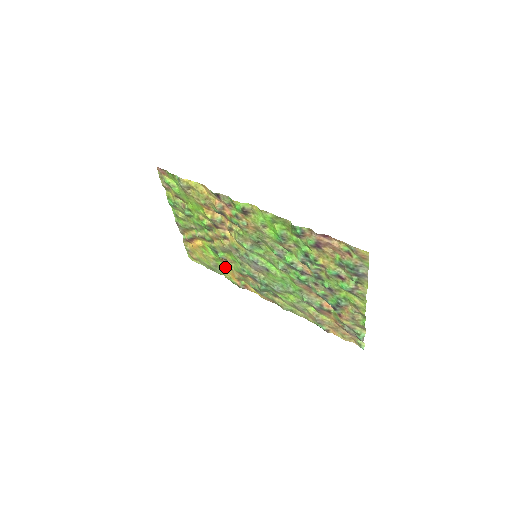
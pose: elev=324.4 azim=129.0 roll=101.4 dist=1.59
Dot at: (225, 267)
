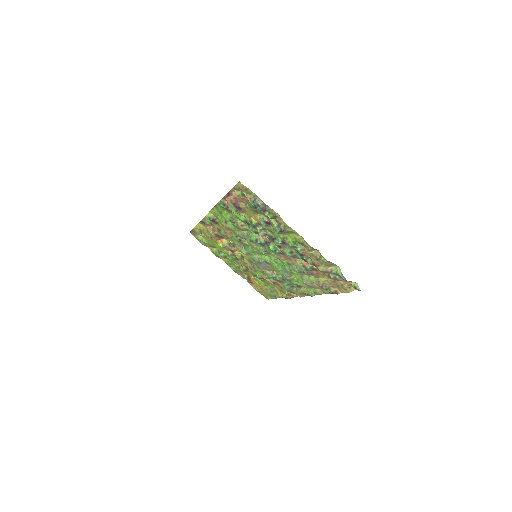
Dot at: (272, 287)
